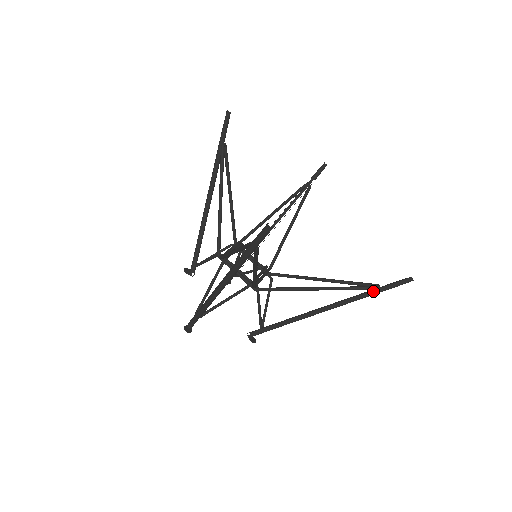
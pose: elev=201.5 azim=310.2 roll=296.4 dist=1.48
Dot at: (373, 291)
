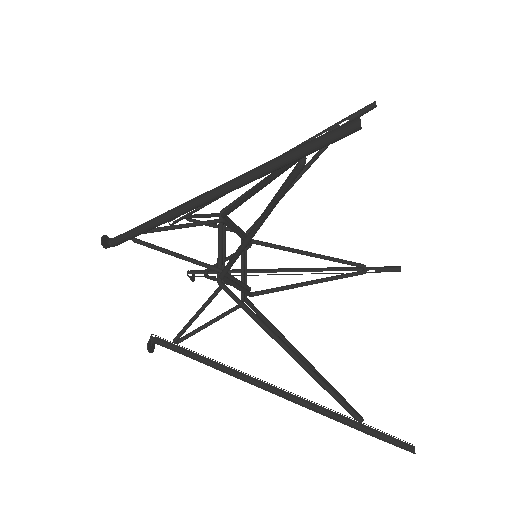
Dot at: (347, 420)
